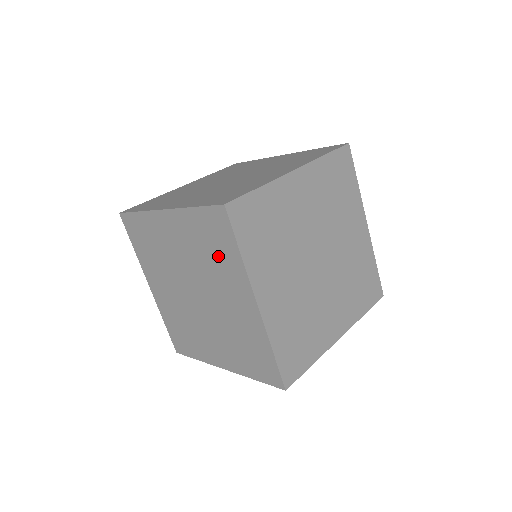
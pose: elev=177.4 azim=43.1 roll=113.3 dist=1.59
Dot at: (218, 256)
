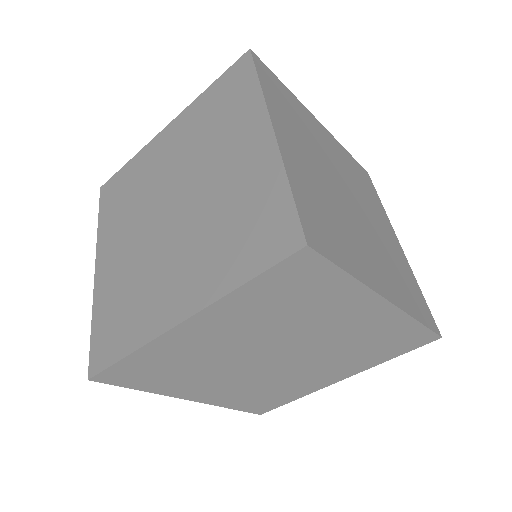
Dot at: occluded
